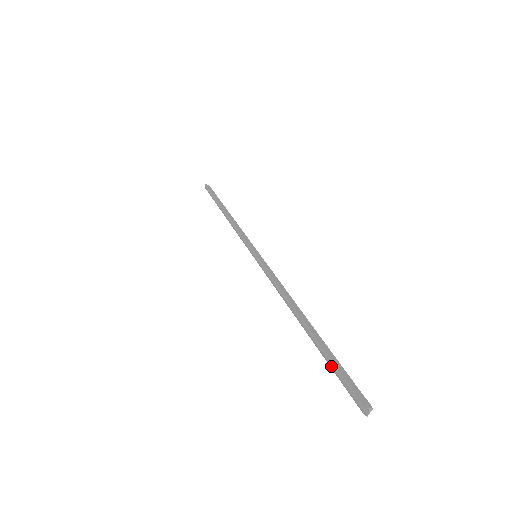
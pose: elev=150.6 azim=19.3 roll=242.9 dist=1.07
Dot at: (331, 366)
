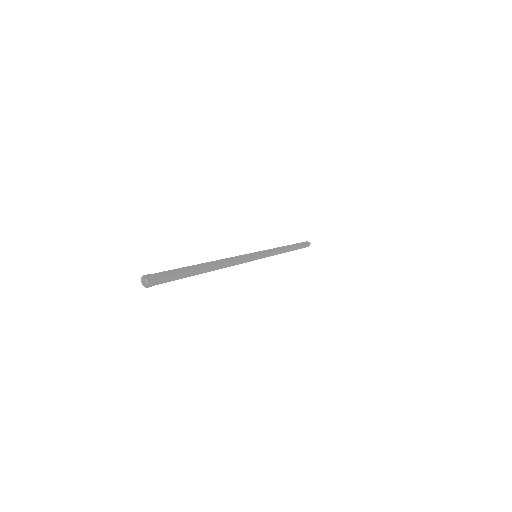
Dot at: occluded
